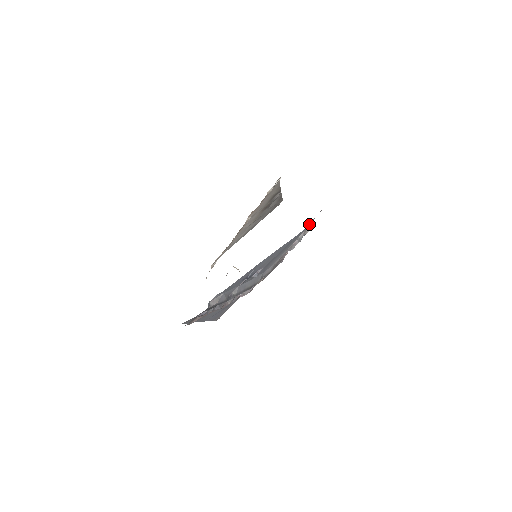
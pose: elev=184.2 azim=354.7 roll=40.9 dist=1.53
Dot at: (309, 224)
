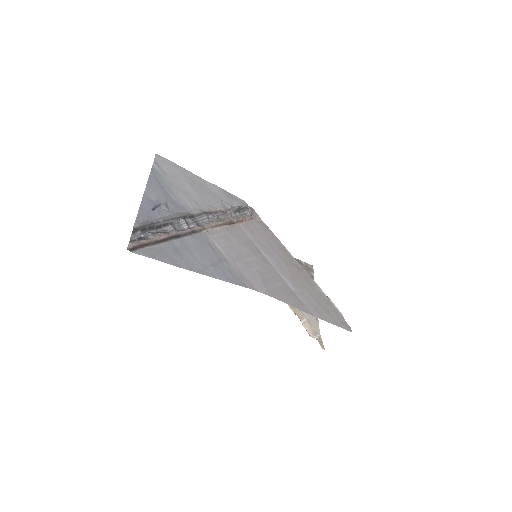
Dot at: (243, 205)
